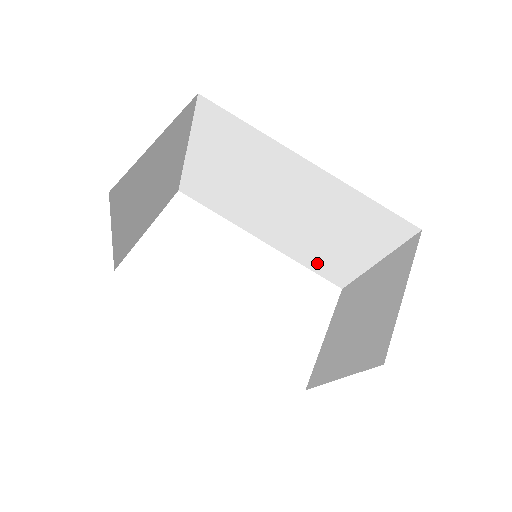
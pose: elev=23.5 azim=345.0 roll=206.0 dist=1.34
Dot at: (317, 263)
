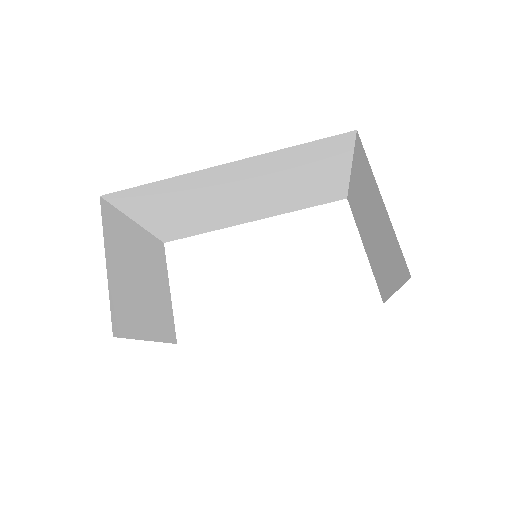
Dot at: (309, 201)
